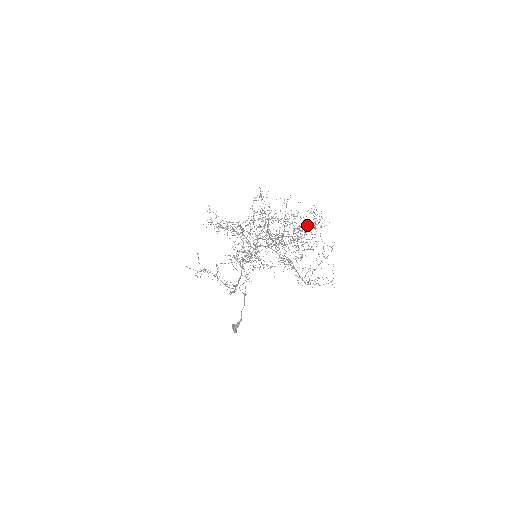
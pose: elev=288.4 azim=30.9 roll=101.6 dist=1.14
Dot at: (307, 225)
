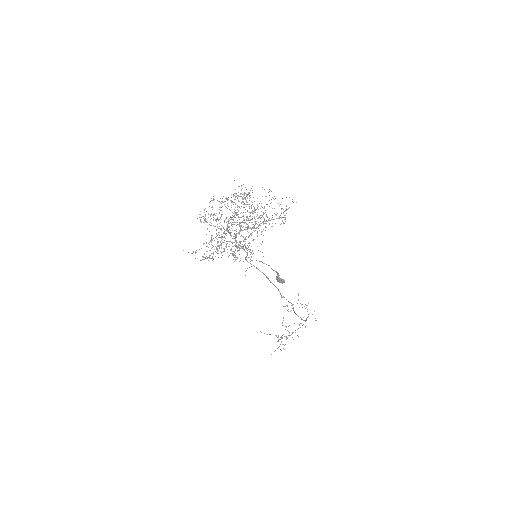
Dot at: occluded
